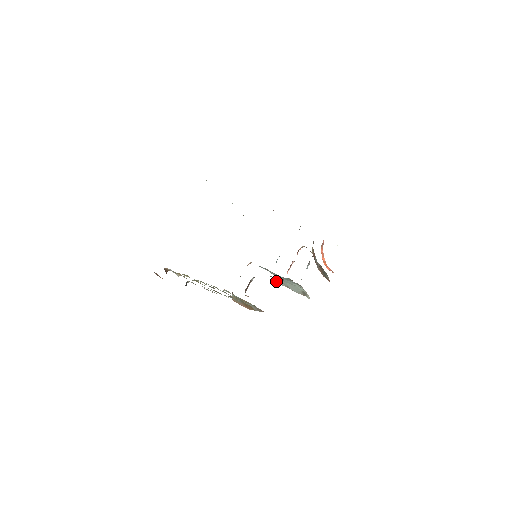
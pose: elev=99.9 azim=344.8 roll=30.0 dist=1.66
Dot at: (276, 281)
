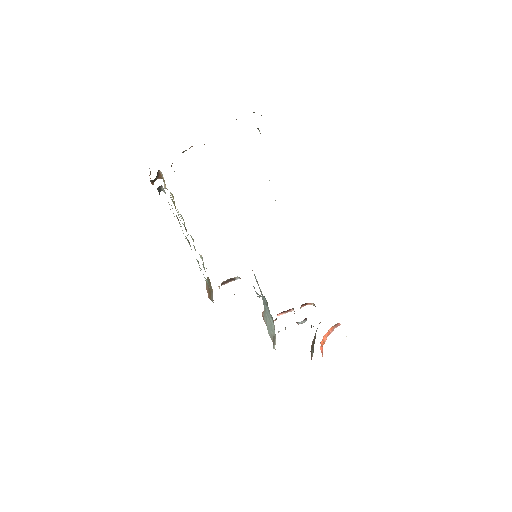
Dot at: (263, 313)
